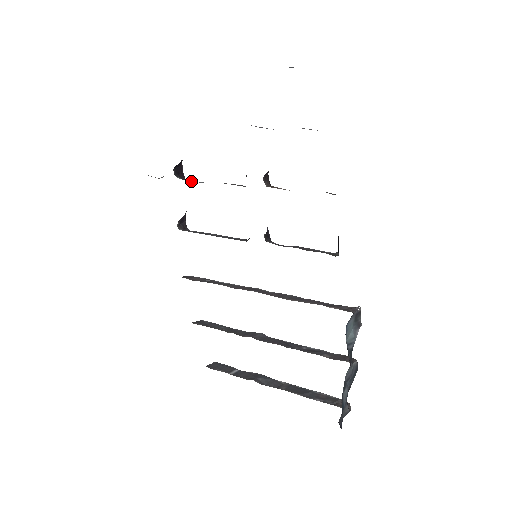
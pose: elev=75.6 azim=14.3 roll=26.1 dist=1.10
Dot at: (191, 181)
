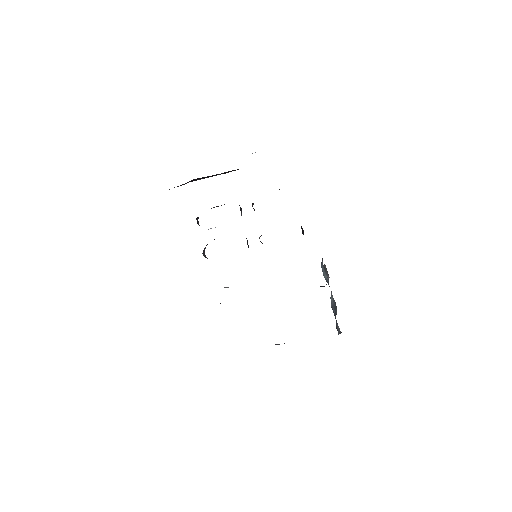
Dot at: occluded
